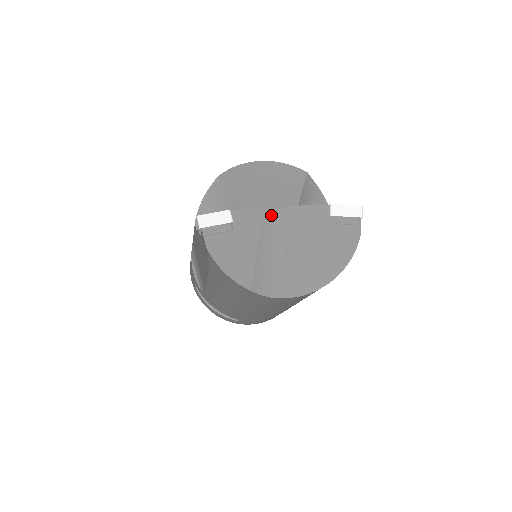
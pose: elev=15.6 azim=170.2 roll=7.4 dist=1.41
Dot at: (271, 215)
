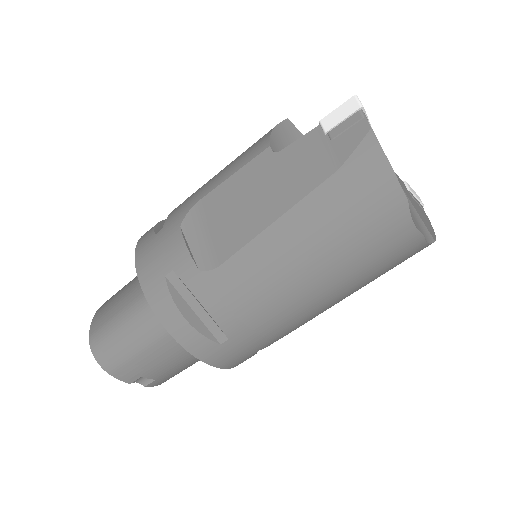
Dot at: occluded
